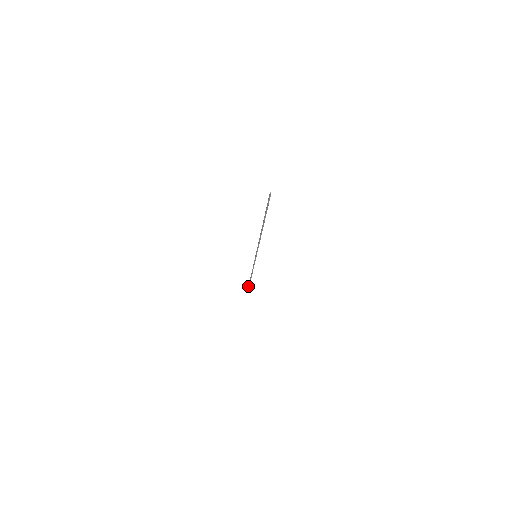
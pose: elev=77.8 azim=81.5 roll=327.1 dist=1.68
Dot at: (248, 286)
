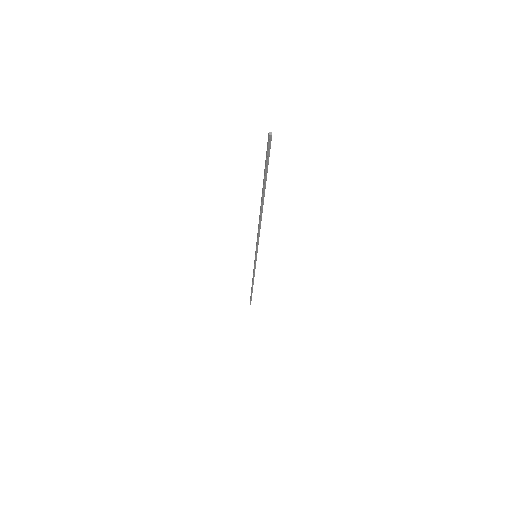
Dot at: (250, 297)
